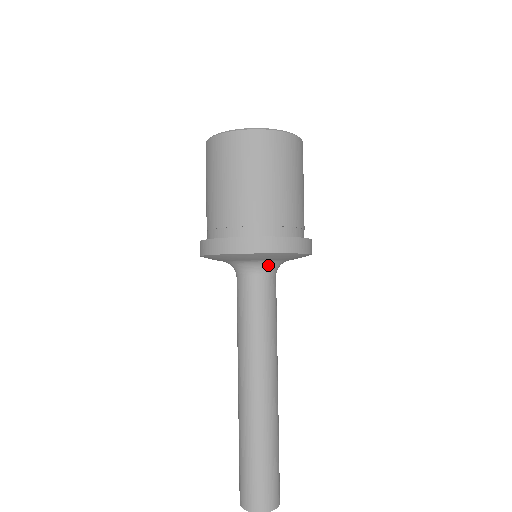
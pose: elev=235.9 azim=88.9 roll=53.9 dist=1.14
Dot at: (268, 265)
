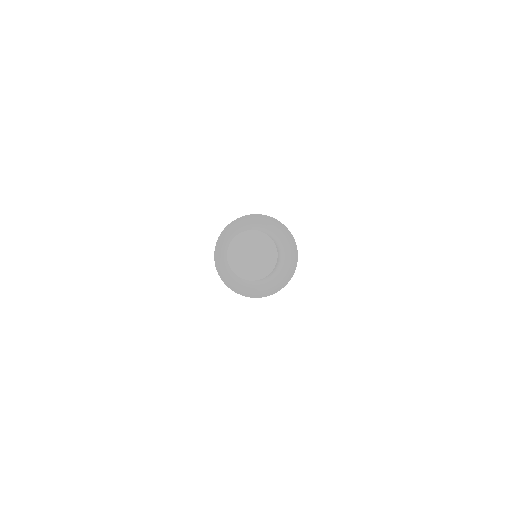
Dot at: occluded
